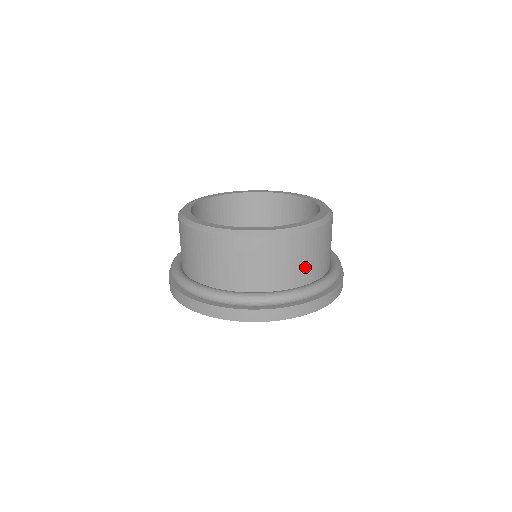
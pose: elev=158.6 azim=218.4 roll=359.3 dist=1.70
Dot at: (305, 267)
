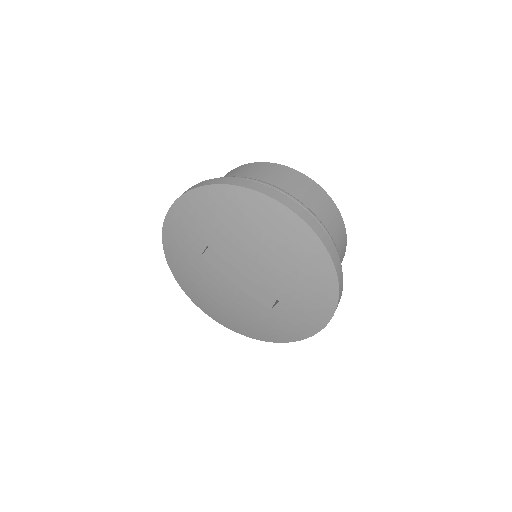
Dot at: (298, 197)
